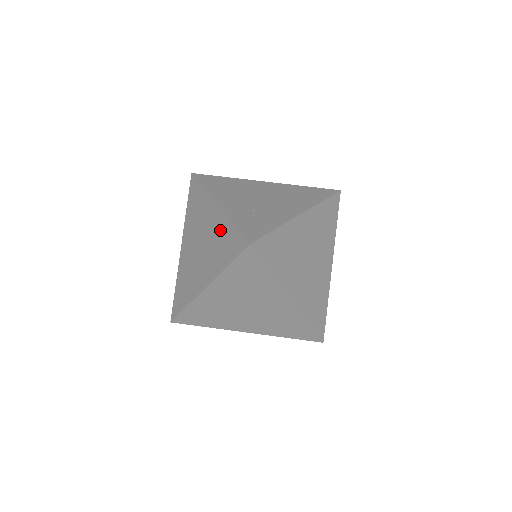
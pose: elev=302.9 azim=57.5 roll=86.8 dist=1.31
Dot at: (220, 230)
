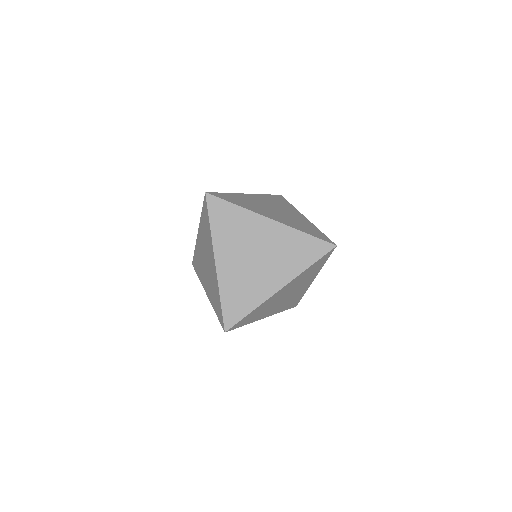
Dot at: (202, 230)
